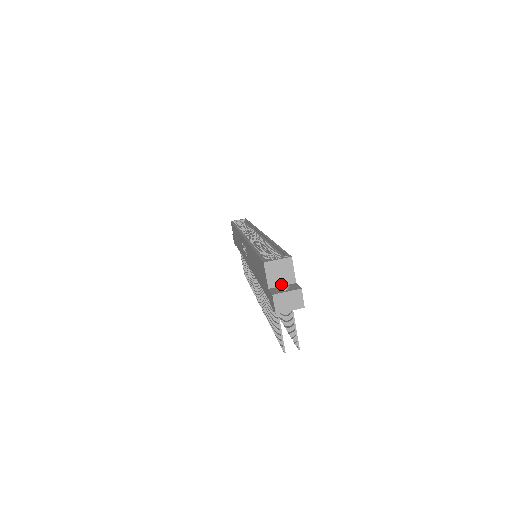
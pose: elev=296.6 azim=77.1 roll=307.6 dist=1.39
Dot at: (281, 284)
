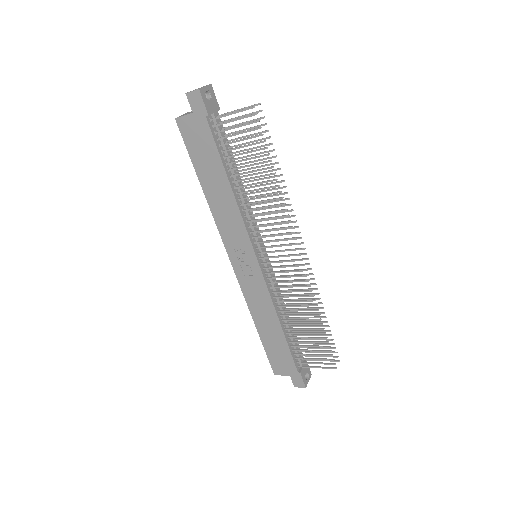
Dot at: occluded
